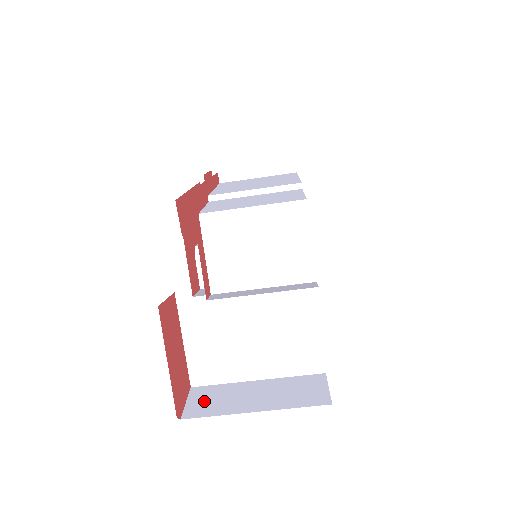
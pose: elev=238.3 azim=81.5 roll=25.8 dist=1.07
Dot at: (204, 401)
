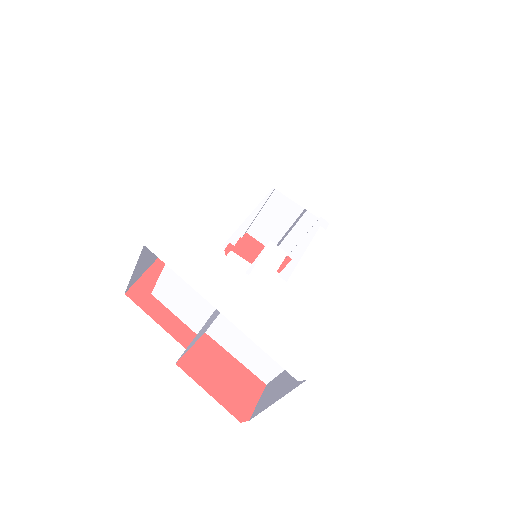
Dot at: (264, 398)
